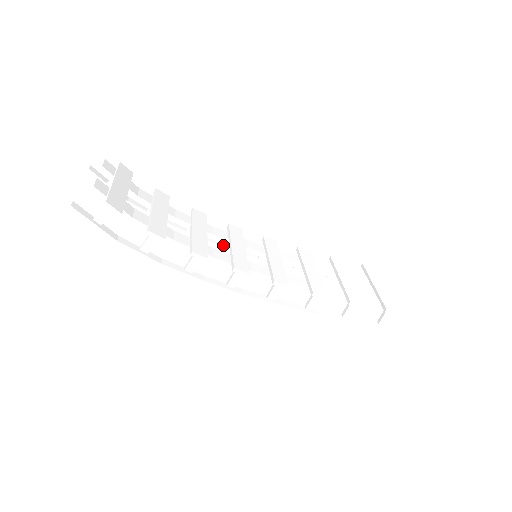
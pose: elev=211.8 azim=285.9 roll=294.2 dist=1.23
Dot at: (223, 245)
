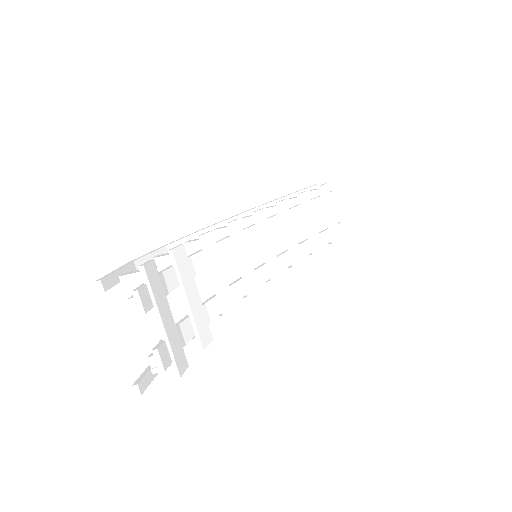
Dot at: occluded
